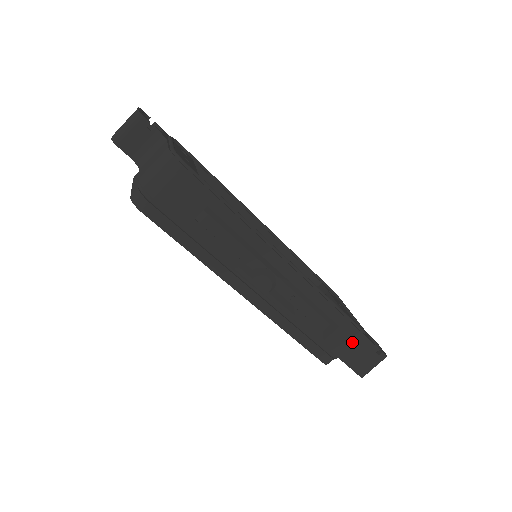
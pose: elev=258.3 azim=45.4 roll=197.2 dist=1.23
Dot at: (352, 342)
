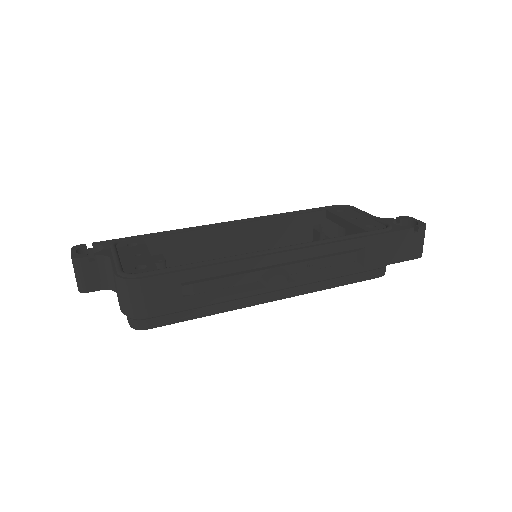
Dot at: (387, 246)
